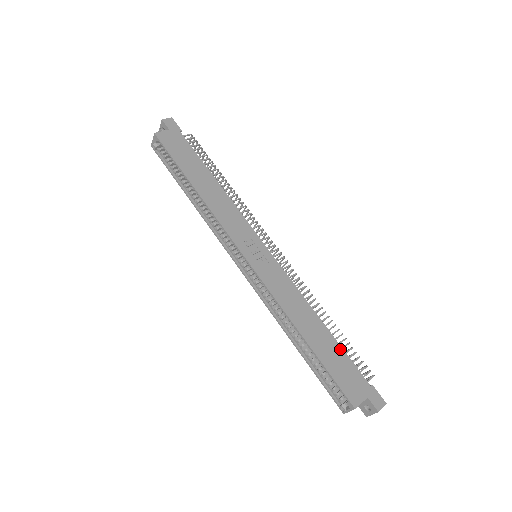
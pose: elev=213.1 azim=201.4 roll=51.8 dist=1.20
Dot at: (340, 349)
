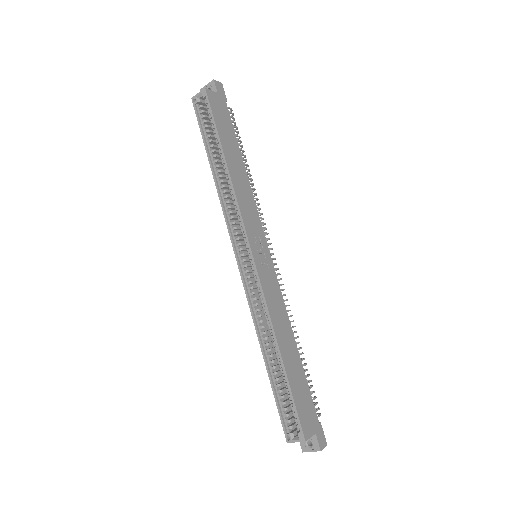
Dot at: (305, 378)
